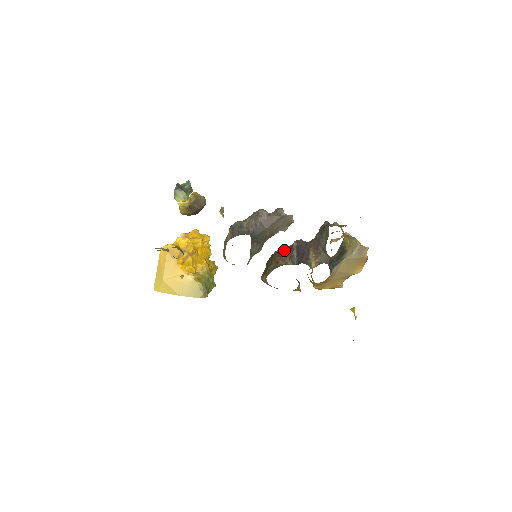
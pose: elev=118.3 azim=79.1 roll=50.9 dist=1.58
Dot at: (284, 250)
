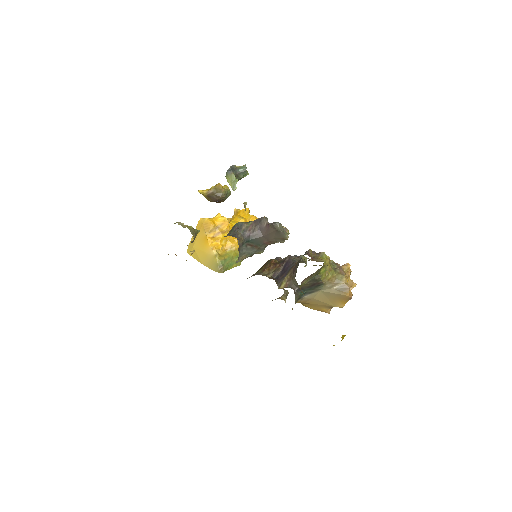
Dot at: (281, 260)
